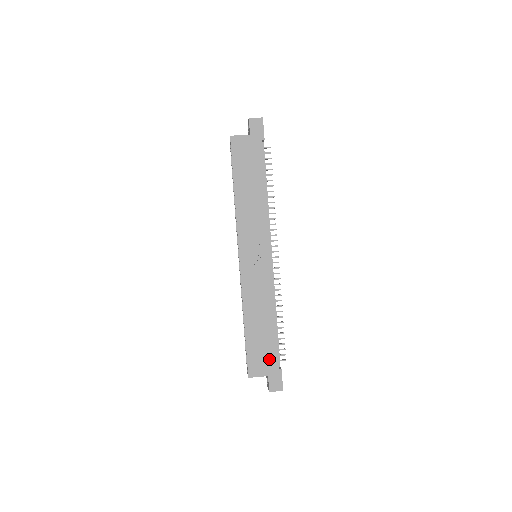
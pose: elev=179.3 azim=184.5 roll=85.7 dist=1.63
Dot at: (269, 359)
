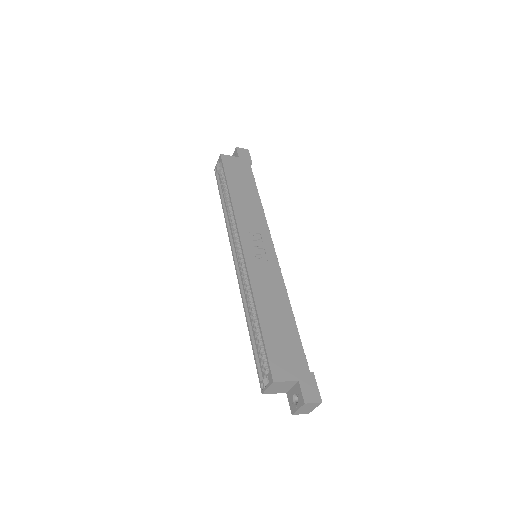
Dot at: (295, 359)
